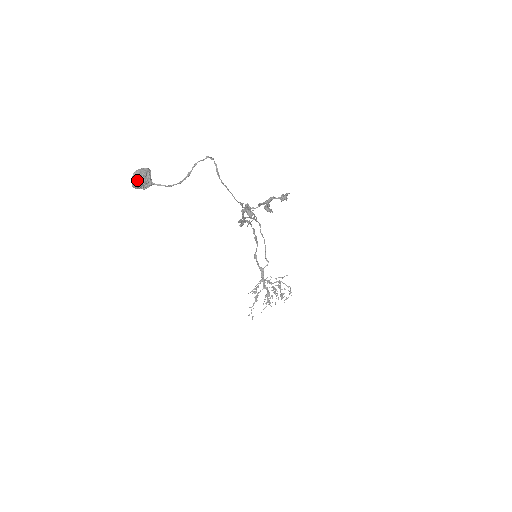
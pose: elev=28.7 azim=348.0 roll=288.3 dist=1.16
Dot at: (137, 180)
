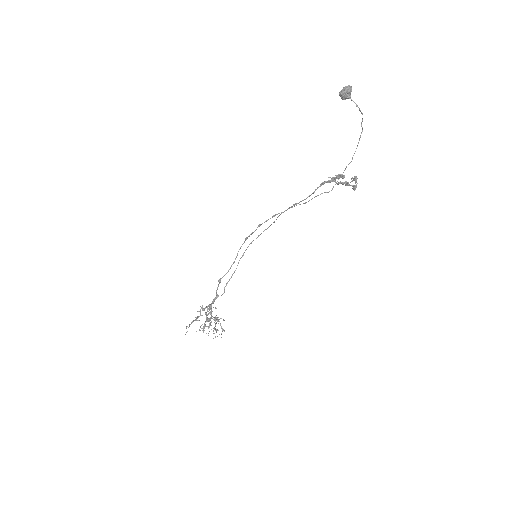
Dot at: (350, 88)
